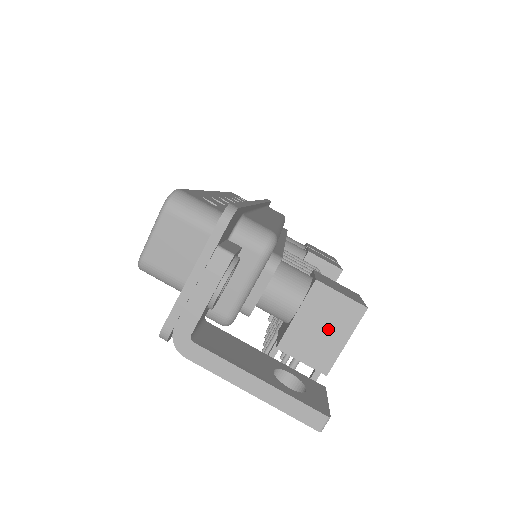
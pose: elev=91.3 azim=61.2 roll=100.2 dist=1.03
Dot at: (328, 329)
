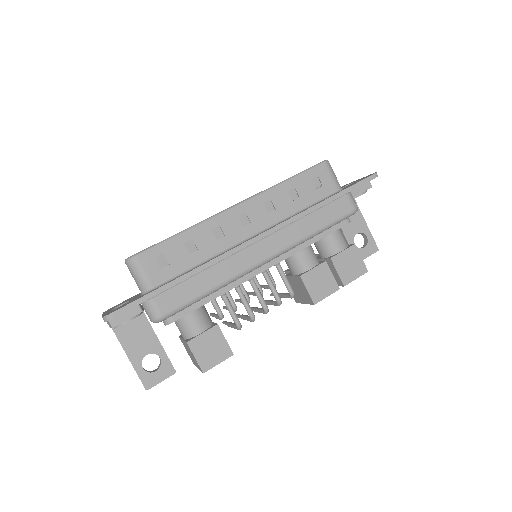
Dot at: (192, 357)
